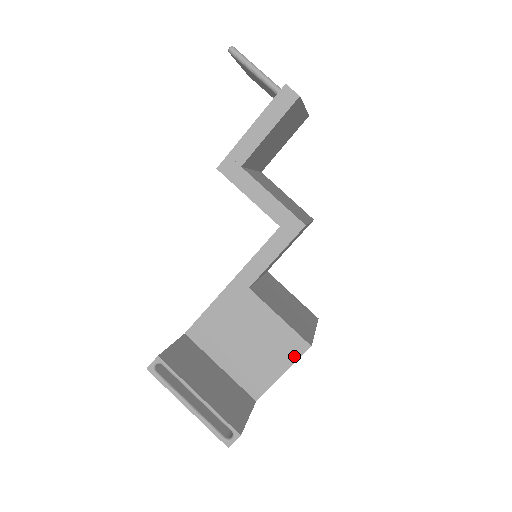
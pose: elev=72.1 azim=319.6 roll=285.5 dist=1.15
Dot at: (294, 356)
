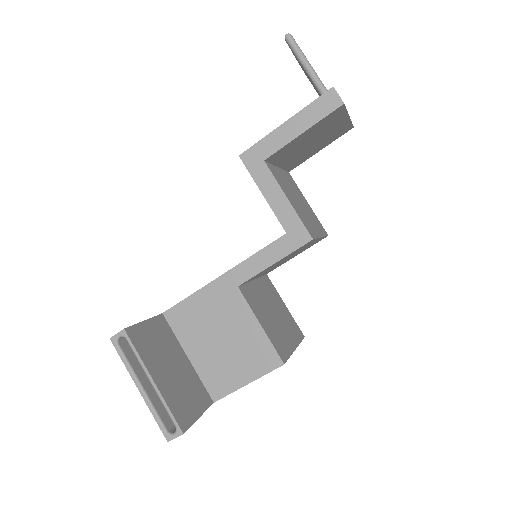
Dot at: (264, 369)
